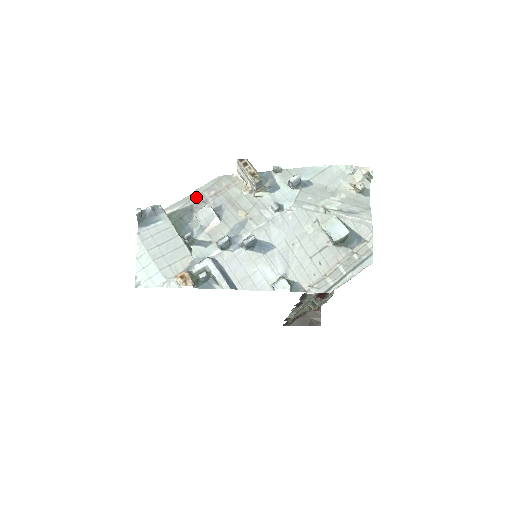
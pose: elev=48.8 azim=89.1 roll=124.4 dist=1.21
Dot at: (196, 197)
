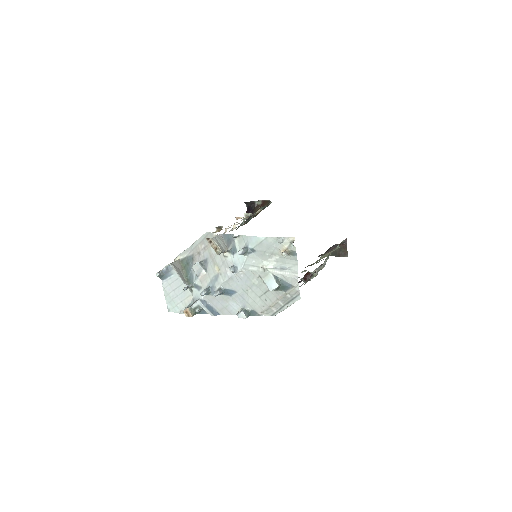
Dot at: (195, 248)
